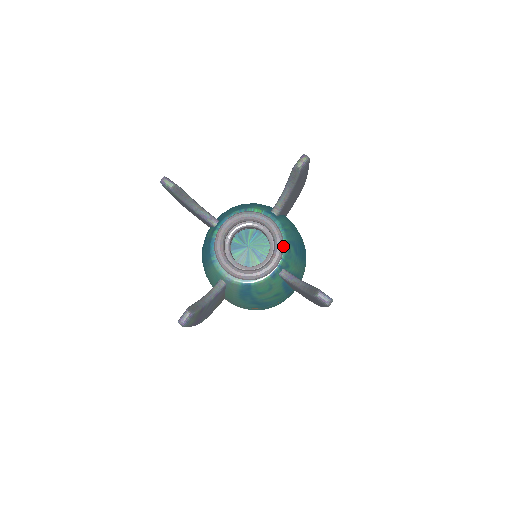
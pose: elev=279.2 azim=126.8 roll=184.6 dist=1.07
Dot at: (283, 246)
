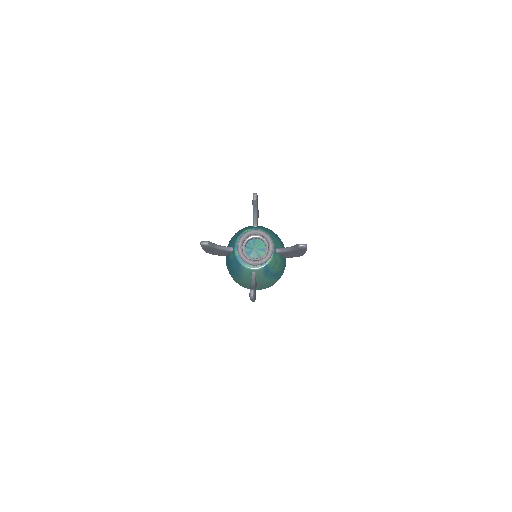
Dot at: (270, 238)
